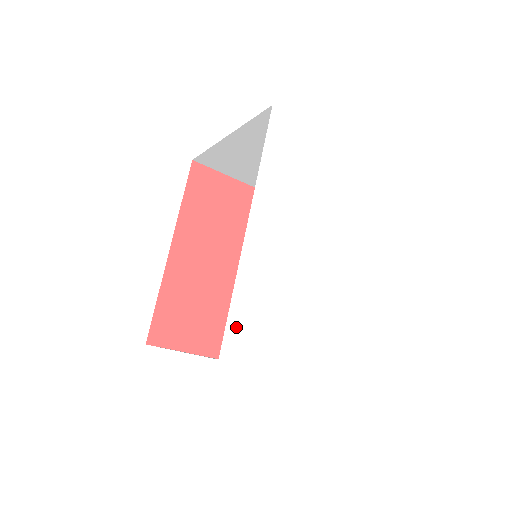
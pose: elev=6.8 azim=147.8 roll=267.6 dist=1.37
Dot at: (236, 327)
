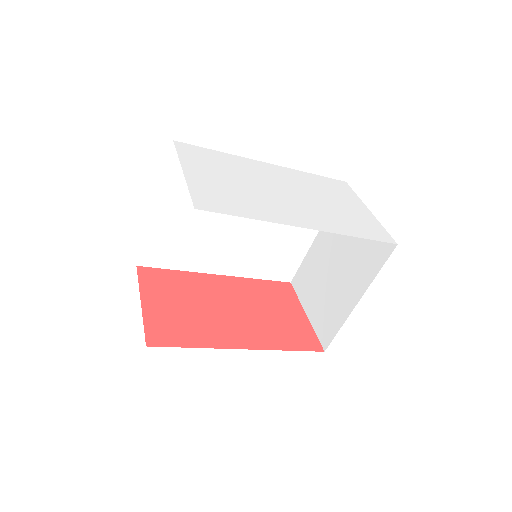
Dot at: (200, 150)
